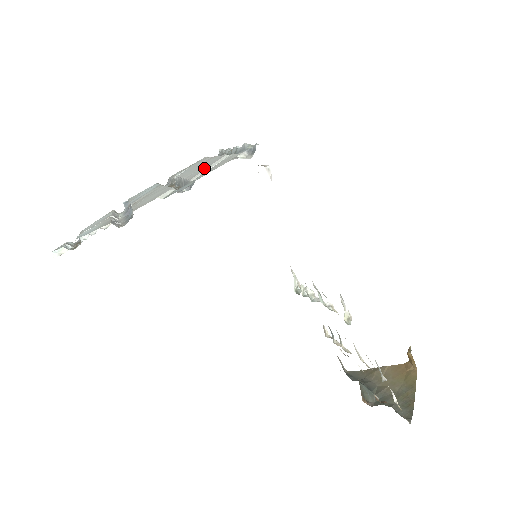
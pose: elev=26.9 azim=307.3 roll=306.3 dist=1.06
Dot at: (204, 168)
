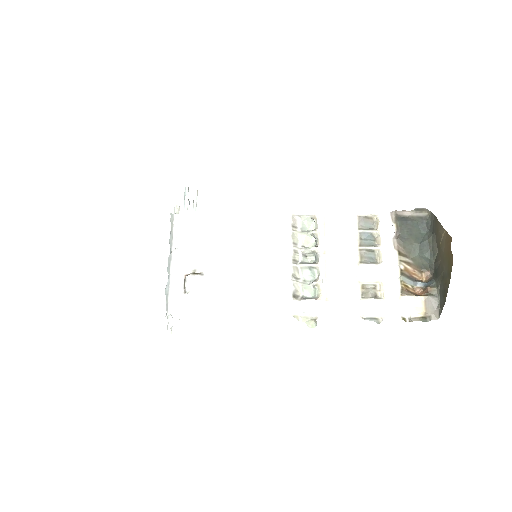
Dot at: occluded
